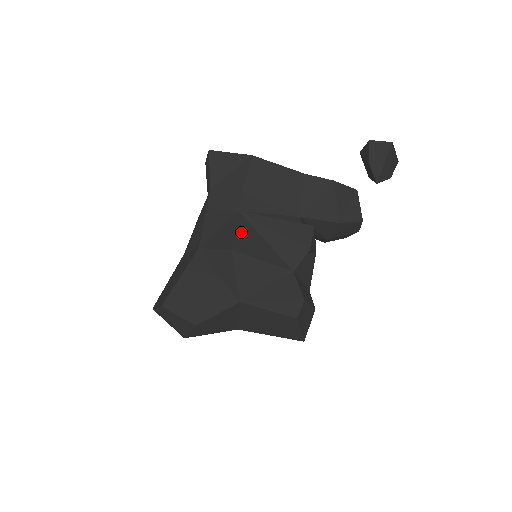
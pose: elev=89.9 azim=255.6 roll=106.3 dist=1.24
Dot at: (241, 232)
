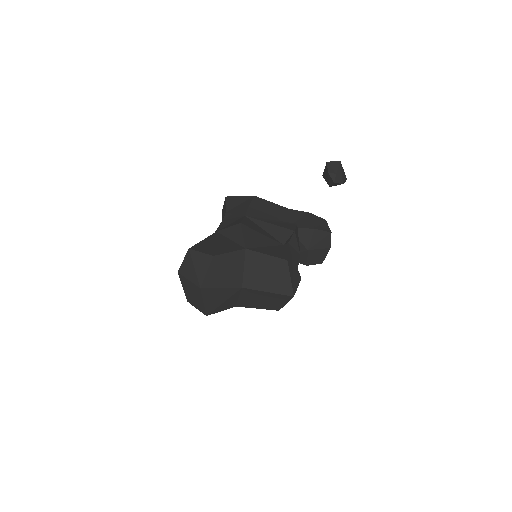
Dot at: (247, 221)
